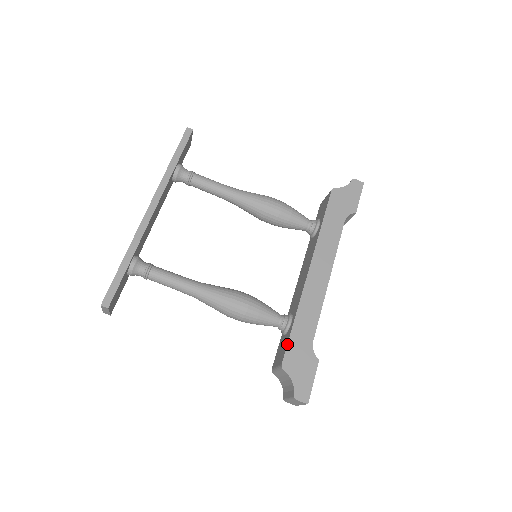
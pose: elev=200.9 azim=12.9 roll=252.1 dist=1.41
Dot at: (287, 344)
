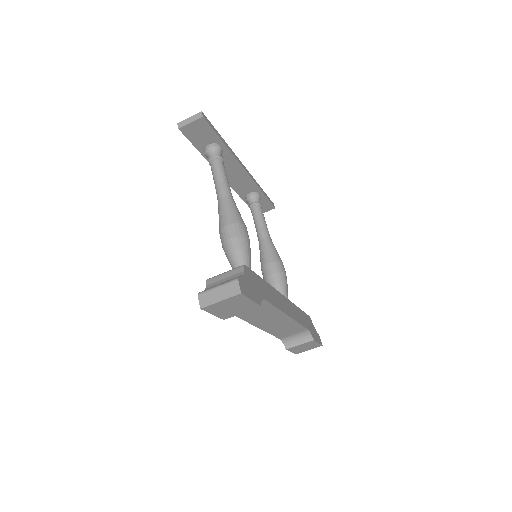
Dot at: occluded
